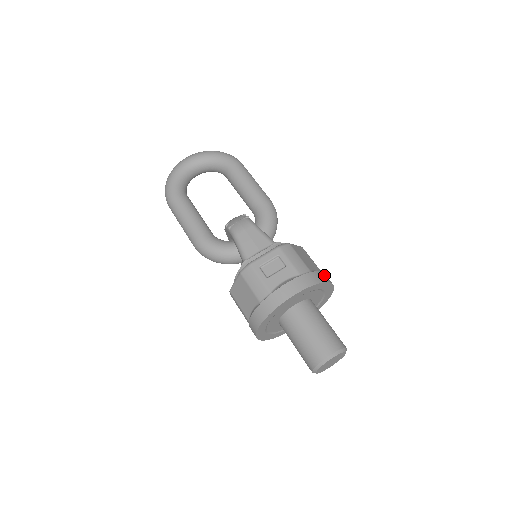
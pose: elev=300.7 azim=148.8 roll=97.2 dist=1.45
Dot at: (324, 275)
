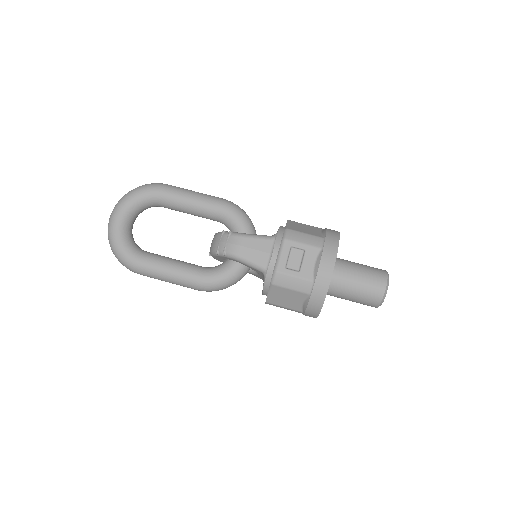
Dot at: (331, 231)
